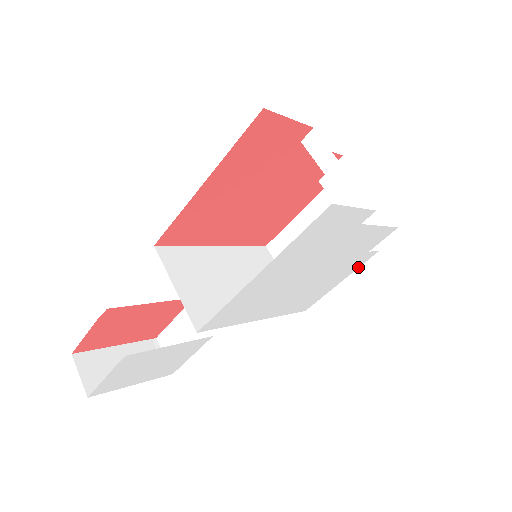
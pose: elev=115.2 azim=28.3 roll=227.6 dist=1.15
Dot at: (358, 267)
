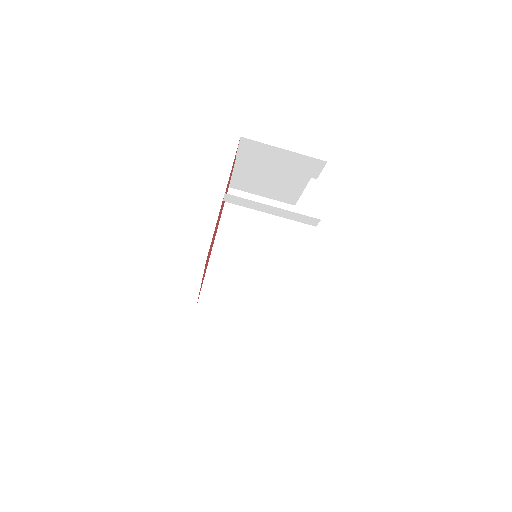
Dot at: occluded
